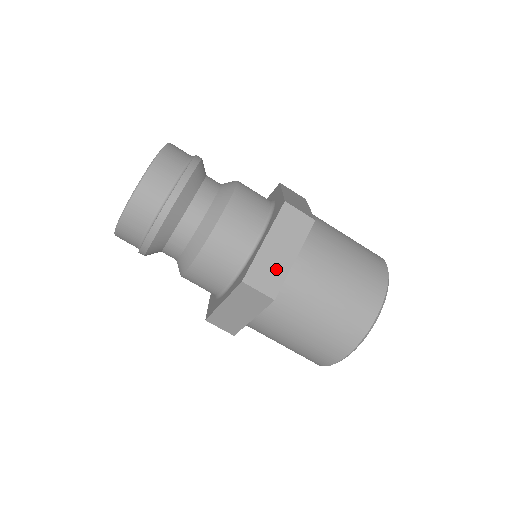
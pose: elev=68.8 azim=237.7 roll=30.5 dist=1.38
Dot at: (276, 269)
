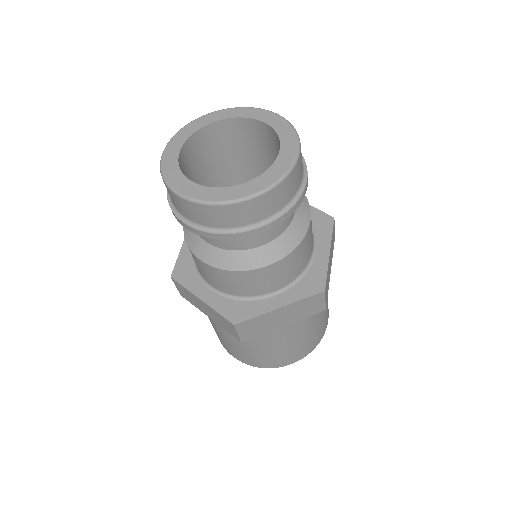
Dot at: (328, 280)
